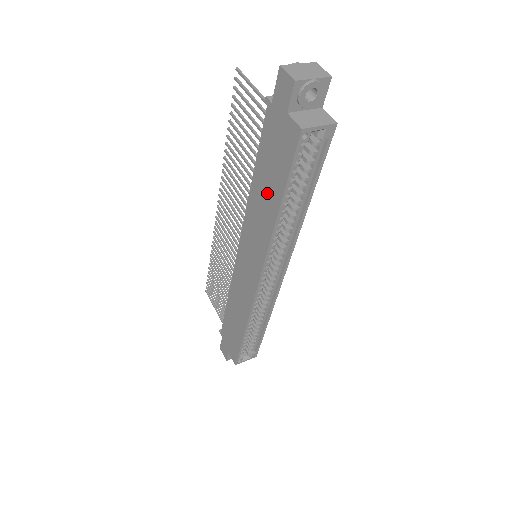
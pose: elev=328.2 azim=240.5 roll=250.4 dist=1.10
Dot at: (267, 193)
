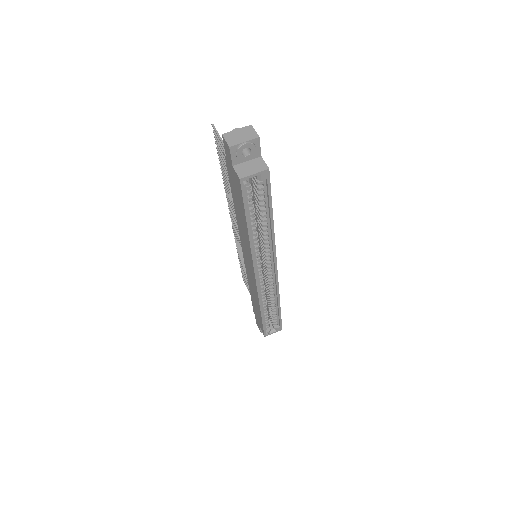
Dot at: (241, 216)
